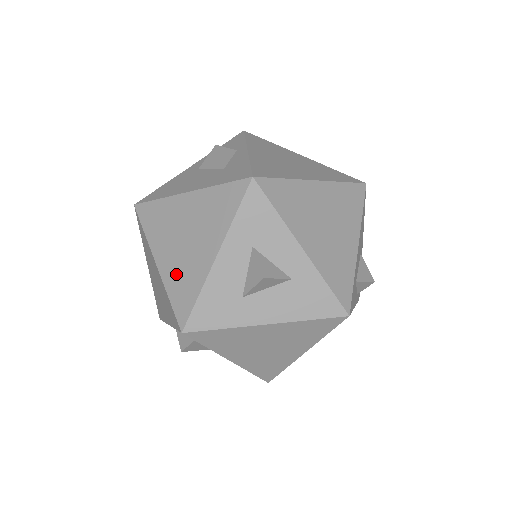
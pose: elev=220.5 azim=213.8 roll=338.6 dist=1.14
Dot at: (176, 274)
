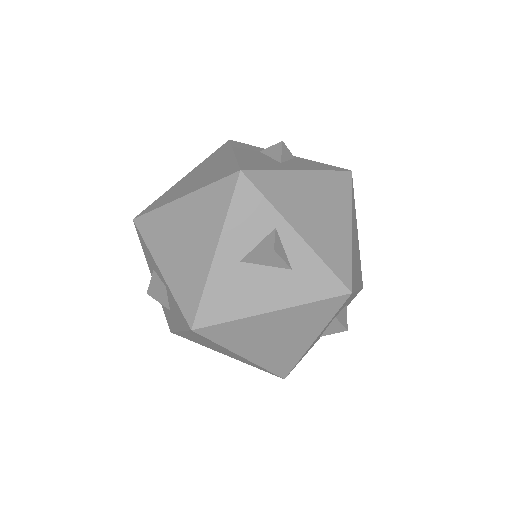
Dot at: (271, 357)
